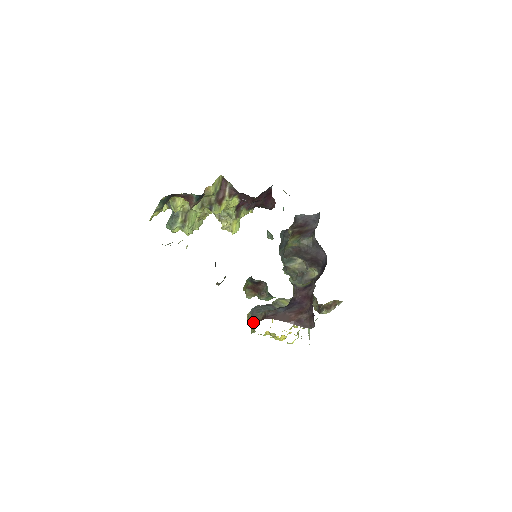
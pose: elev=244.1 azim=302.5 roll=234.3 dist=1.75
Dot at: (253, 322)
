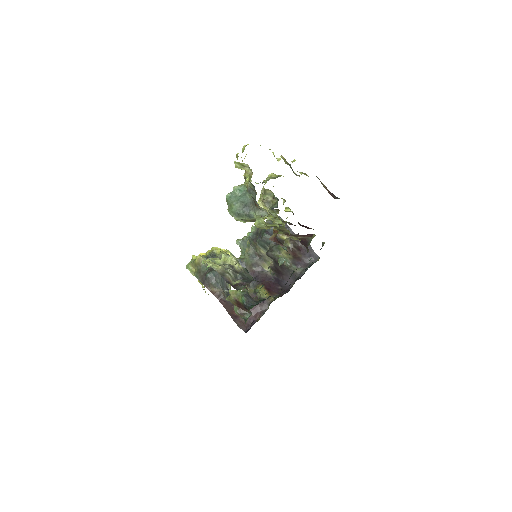
Dot at: (200, 273)
